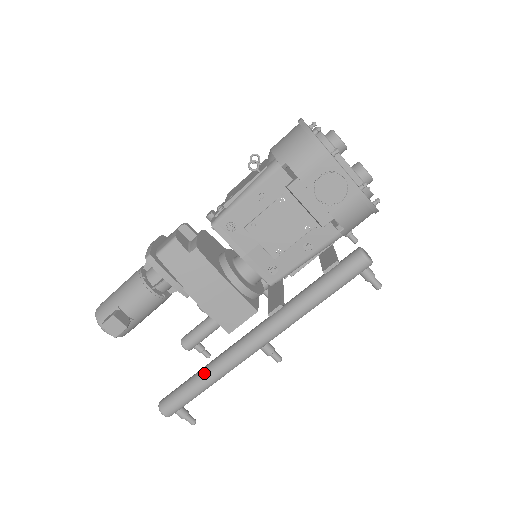
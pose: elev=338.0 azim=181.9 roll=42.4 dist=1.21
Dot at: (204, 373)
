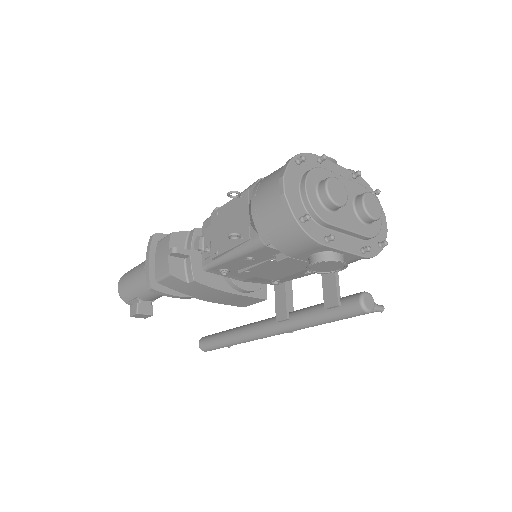
Dot at: (230, 341)
